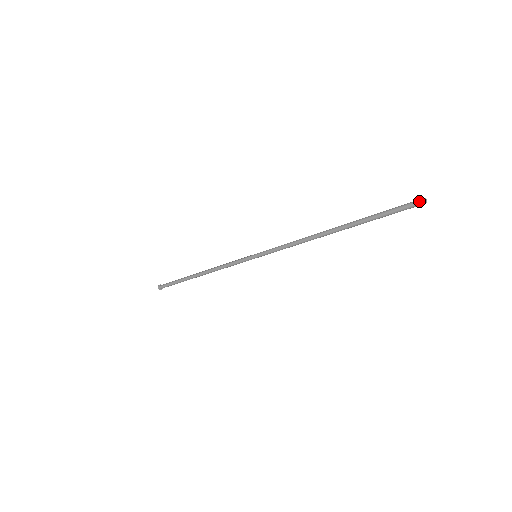
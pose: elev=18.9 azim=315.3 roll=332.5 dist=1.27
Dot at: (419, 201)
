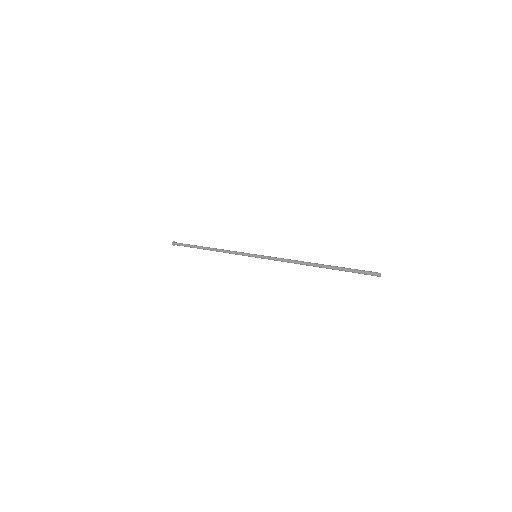
Dot at: (376, 275)
